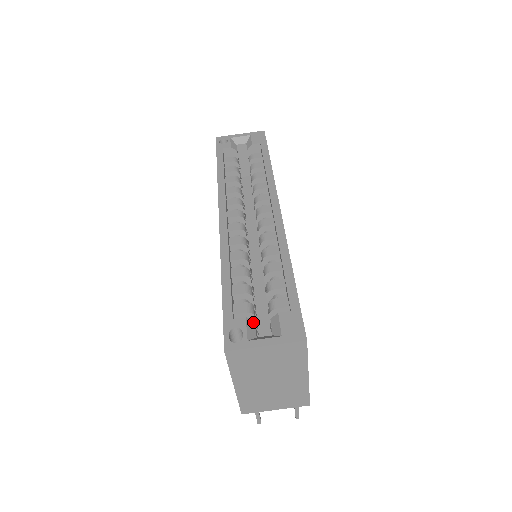
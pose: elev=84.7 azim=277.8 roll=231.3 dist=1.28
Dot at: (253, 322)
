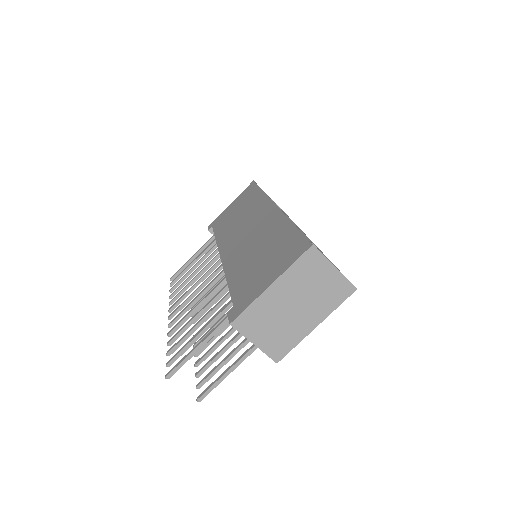
Dot at: occluded
